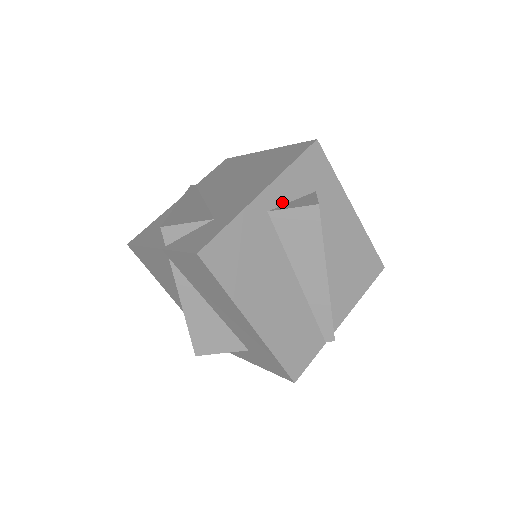
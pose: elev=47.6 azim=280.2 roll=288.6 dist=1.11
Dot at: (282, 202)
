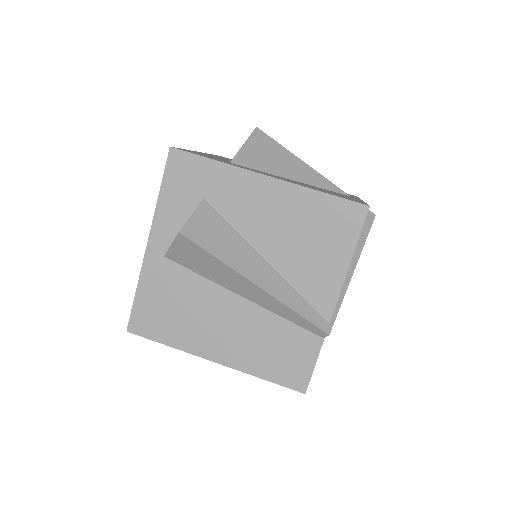
Dot at: (173, 237)
